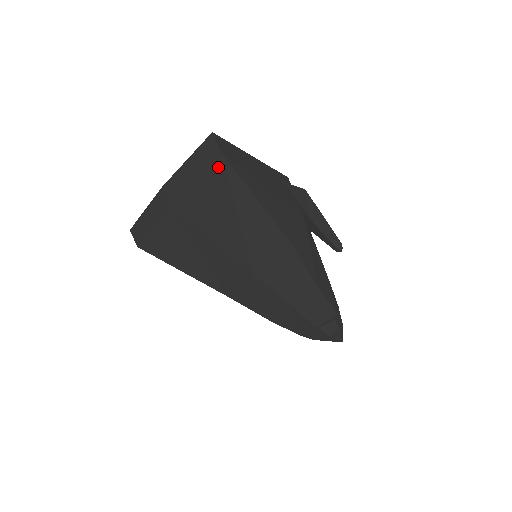
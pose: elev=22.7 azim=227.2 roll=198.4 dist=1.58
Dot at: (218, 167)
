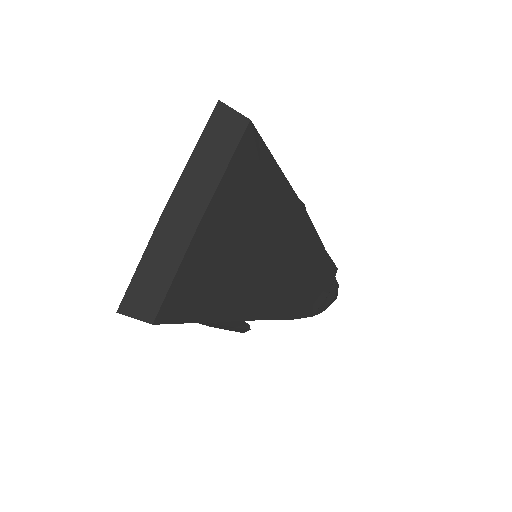
Dot at: (248, 142)
